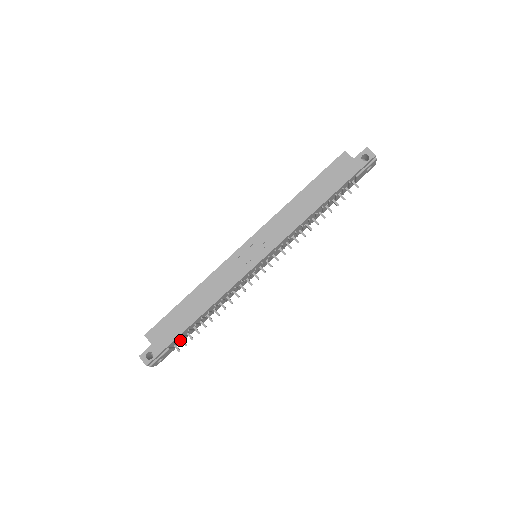
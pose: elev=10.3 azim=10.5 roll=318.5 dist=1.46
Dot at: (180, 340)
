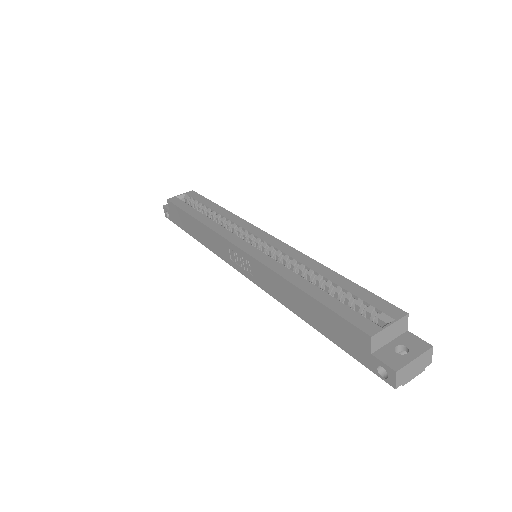
Dot at: occluded
